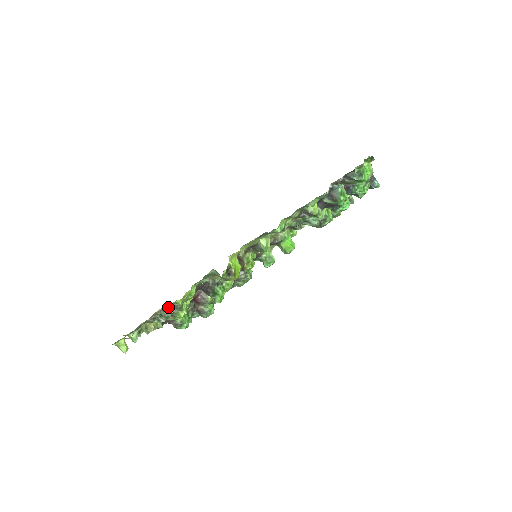
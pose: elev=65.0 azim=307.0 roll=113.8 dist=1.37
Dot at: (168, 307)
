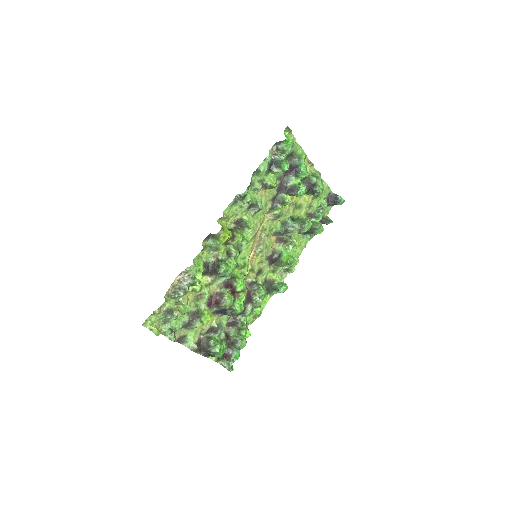
Dot at: (183, 277)
